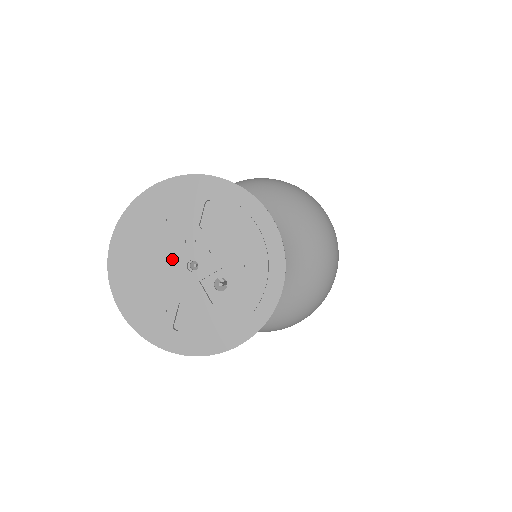
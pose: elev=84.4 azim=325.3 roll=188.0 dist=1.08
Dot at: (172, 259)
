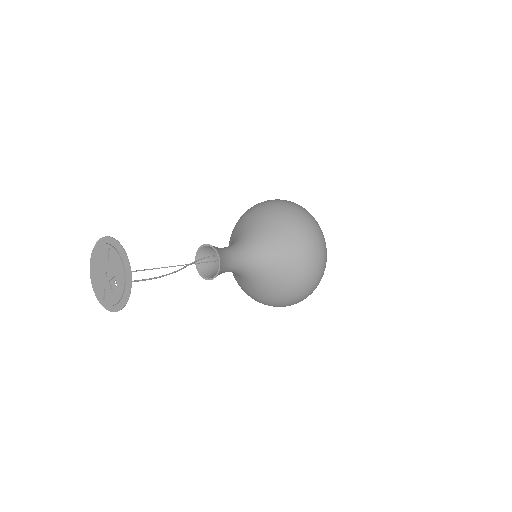
Dot at: (102, 271)
